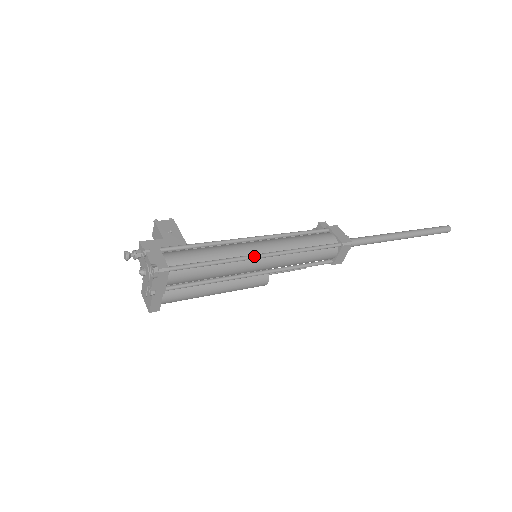
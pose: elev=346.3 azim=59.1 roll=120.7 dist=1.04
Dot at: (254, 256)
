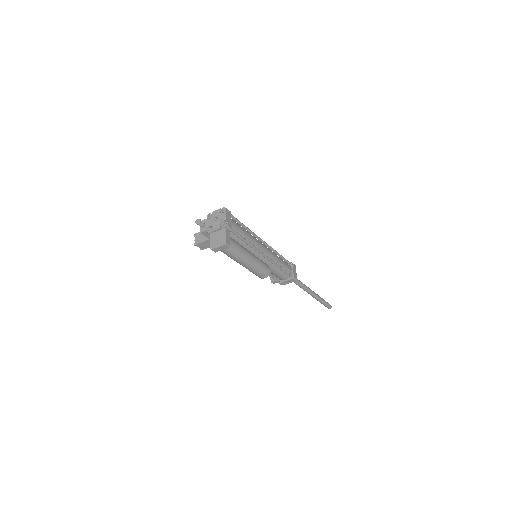
Dot at: (259, 238)
